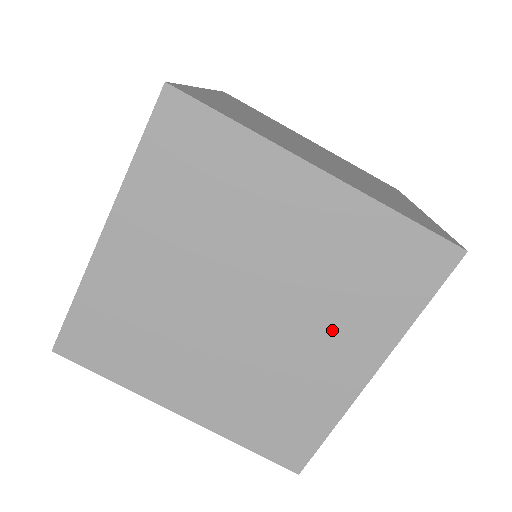
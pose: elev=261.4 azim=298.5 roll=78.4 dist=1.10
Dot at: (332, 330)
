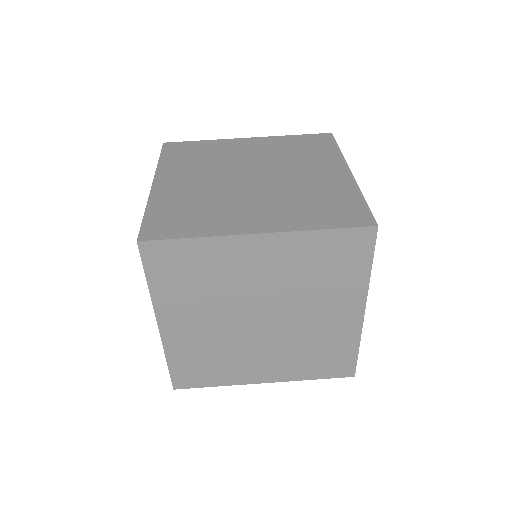
Dot at: (324, 304)
